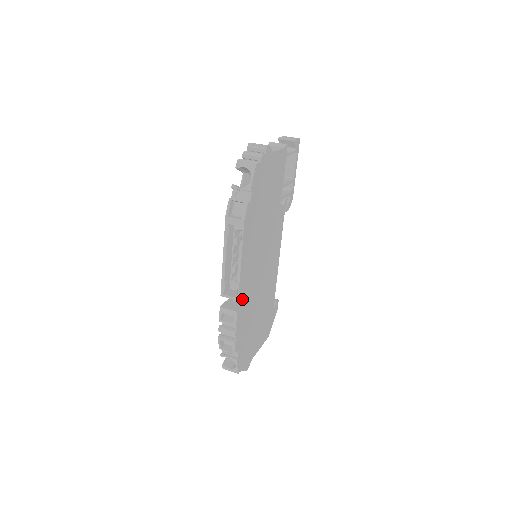
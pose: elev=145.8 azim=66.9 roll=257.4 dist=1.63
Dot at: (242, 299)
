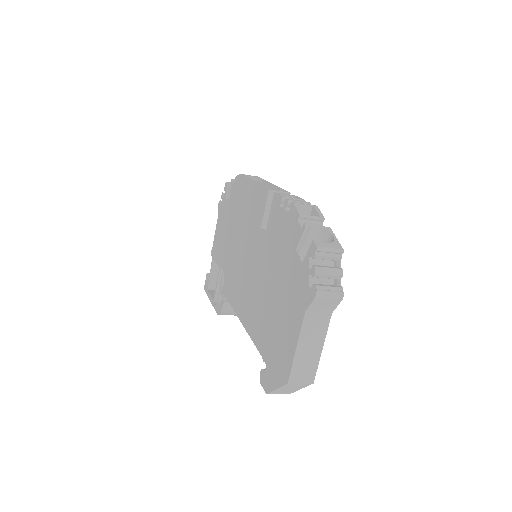
Dot at: occluded
